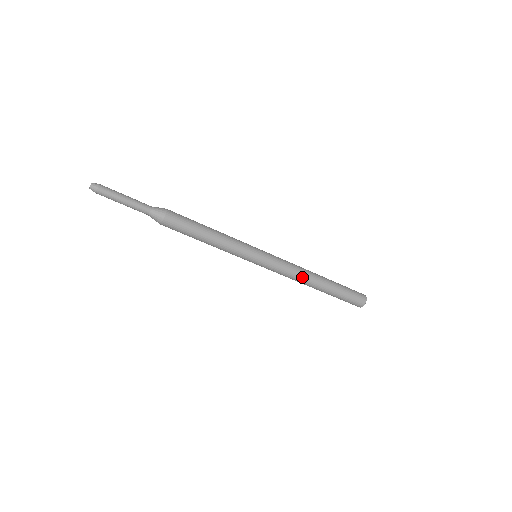
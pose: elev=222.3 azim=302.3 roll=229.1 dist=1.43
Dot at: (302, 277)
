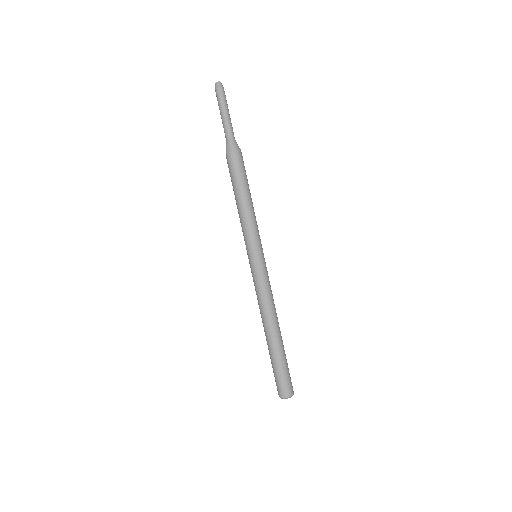
Dot at: (271, 310)
